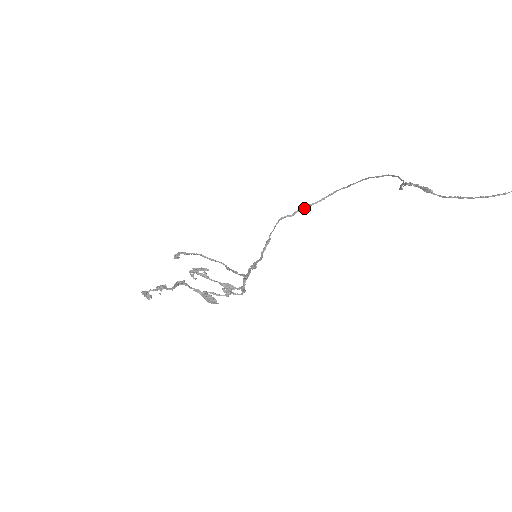
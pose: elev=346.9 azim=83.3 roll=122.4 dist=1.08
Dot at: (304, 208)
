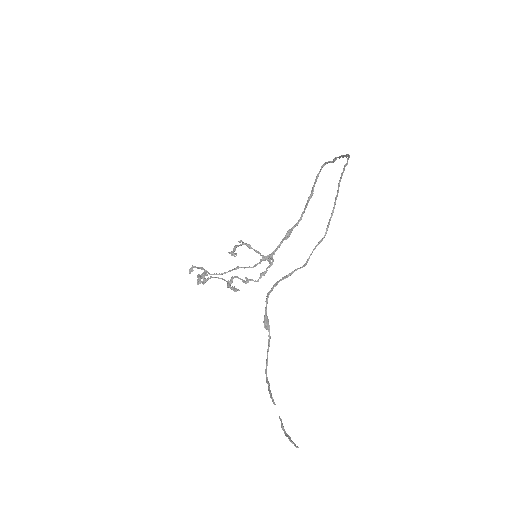
Dot at: occluded
